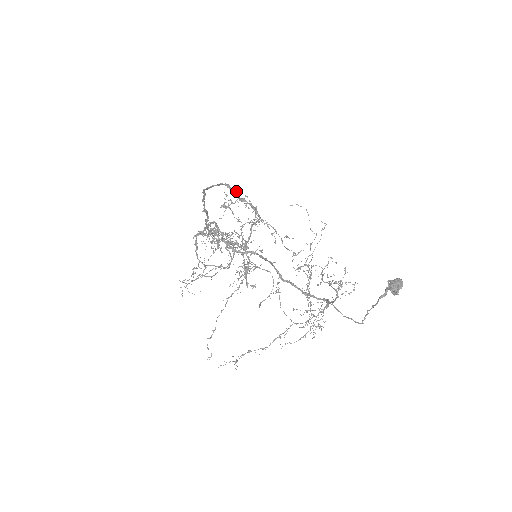
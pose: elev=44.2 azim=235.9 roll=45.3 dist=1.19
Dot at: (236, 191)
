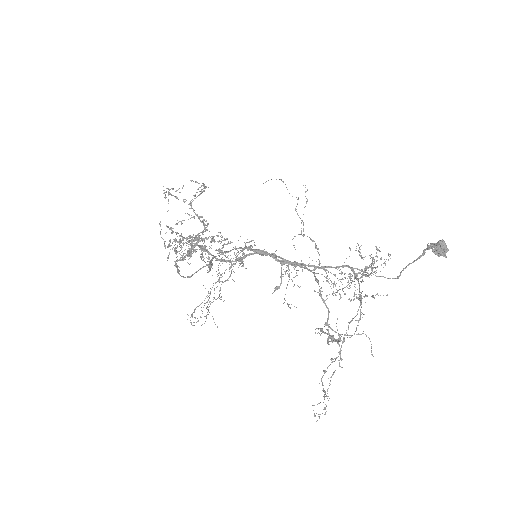
Dot at: (266, 252)
